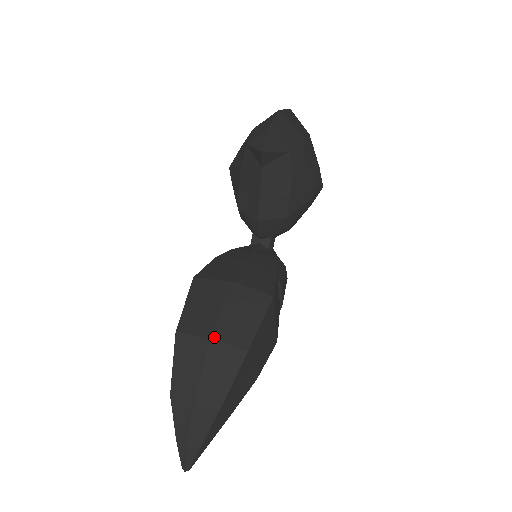
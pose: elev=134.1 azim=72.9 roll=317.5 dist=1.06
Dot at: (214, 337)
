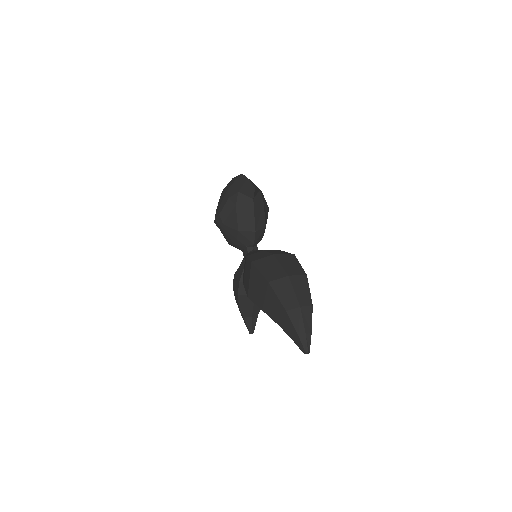
Dot at: (289, 275)
